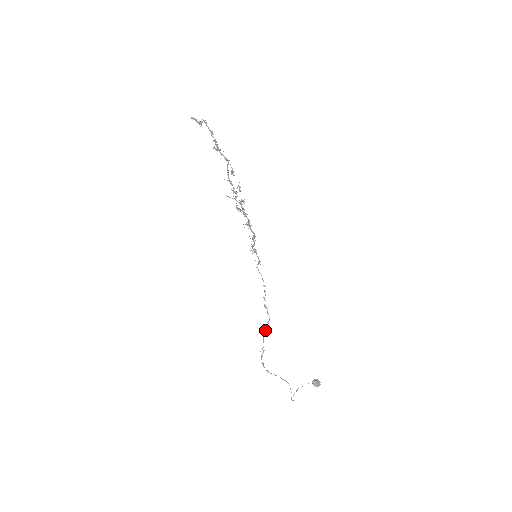
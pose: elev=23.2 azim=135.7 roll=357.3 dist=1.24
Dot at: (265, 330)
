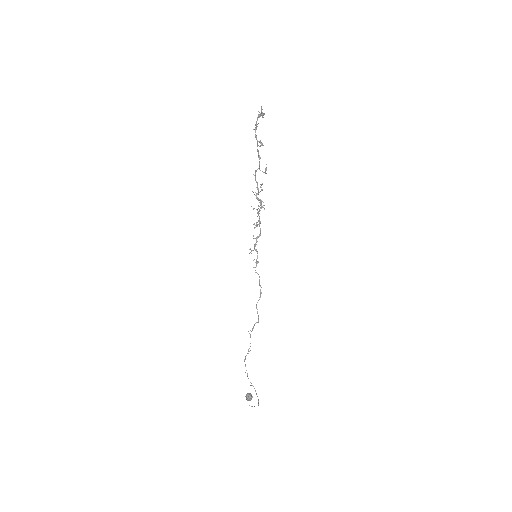
Dot at: (251, 331)
